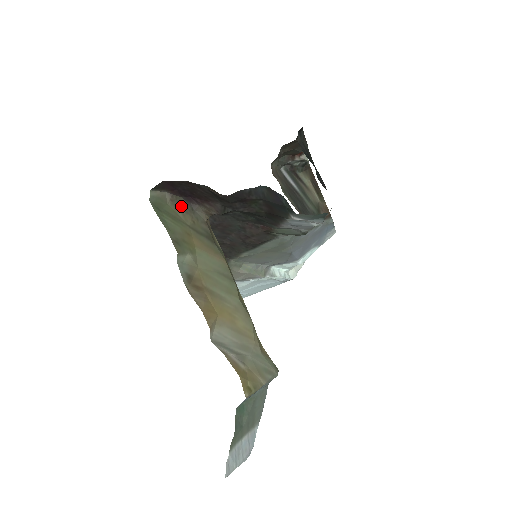
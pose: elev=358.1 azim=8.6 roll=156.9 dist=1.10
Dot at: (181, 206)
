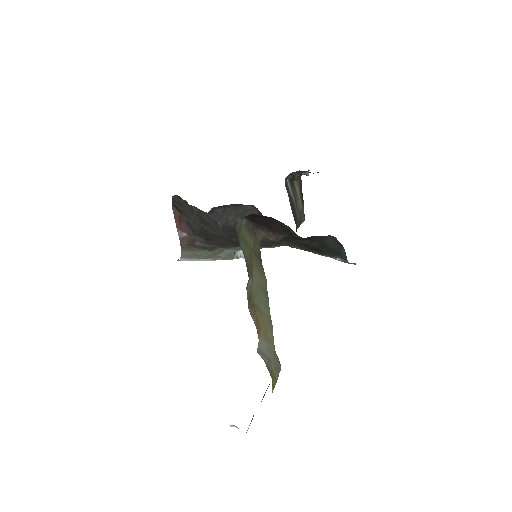
Dot at: (249, 230)
